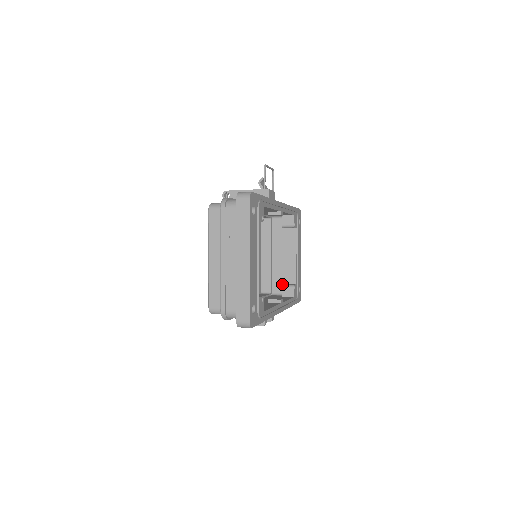
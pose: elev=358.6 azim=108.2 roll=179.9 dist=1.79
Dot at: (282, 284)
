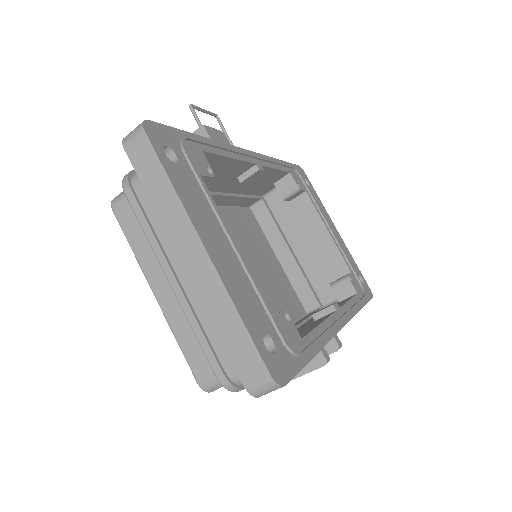
Dot at: occluded
